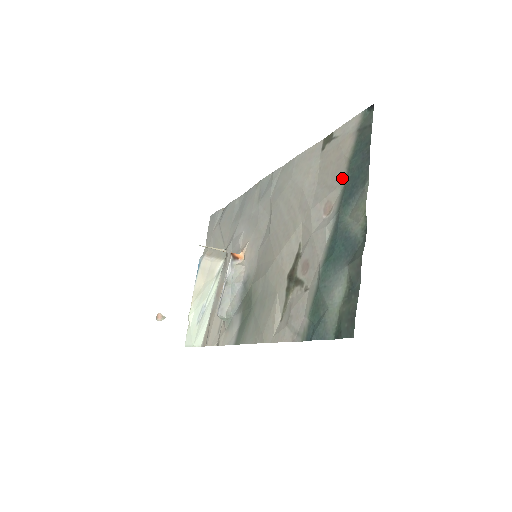
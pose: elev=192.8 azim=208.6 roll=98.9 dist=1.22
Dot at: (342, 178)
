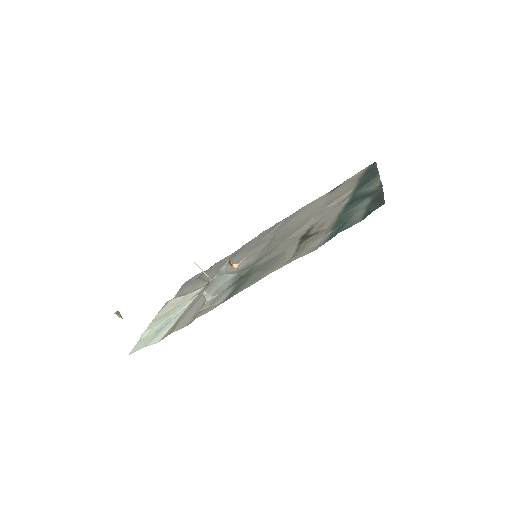
Dot at: (354, 186)
